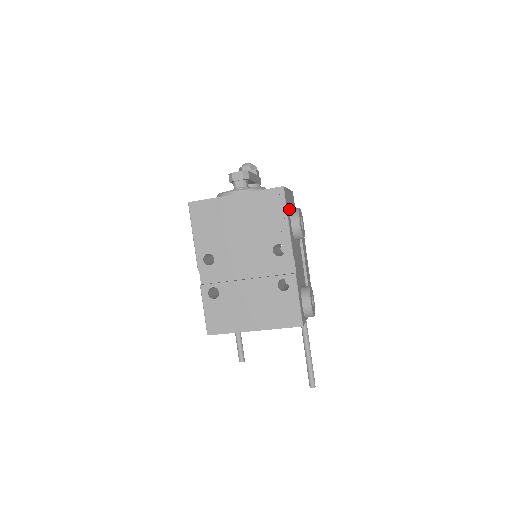
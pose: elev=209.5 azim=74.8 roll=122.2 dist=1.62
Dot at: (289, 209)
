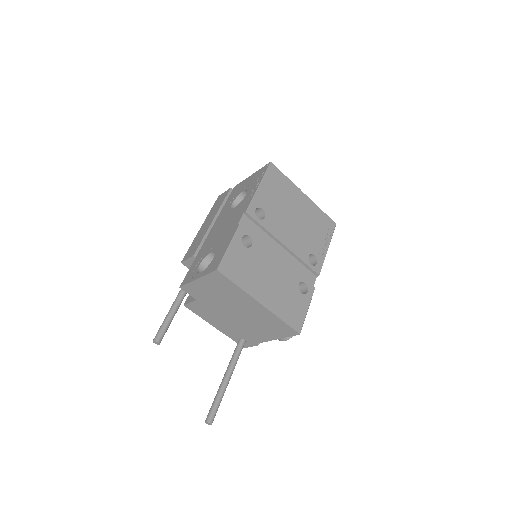
Dot at: occluded
